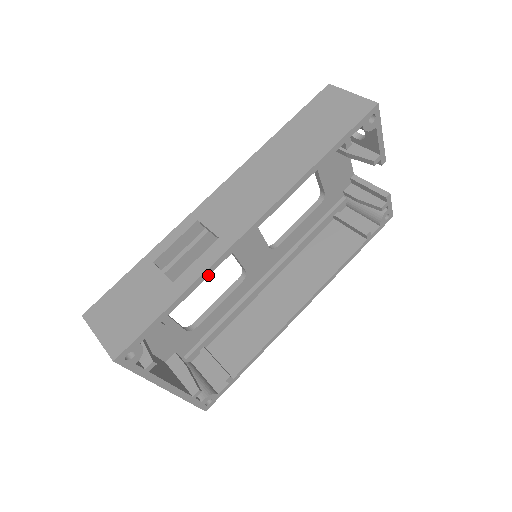
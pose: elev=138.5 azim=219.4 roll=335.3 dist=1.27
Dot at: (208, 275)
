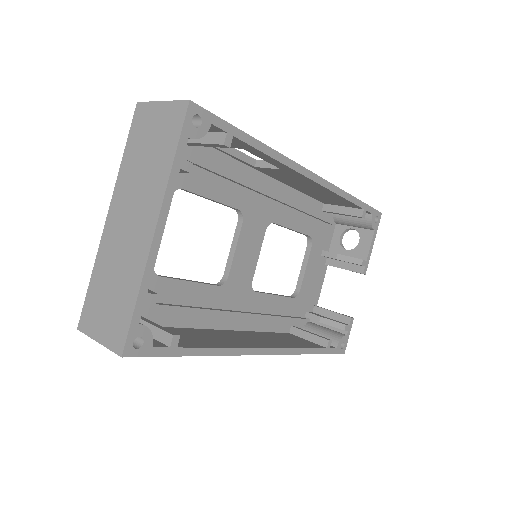
Dot at: (276, 159)
